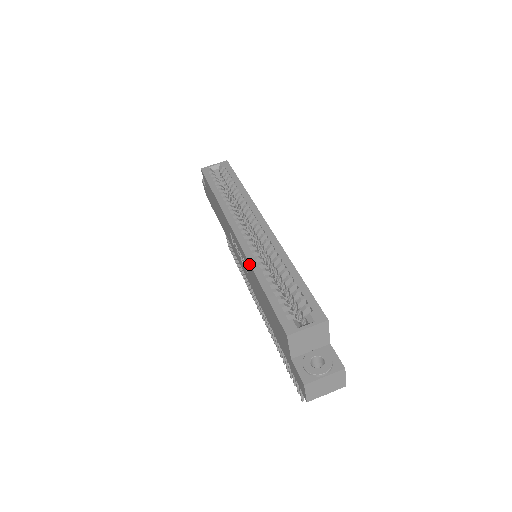
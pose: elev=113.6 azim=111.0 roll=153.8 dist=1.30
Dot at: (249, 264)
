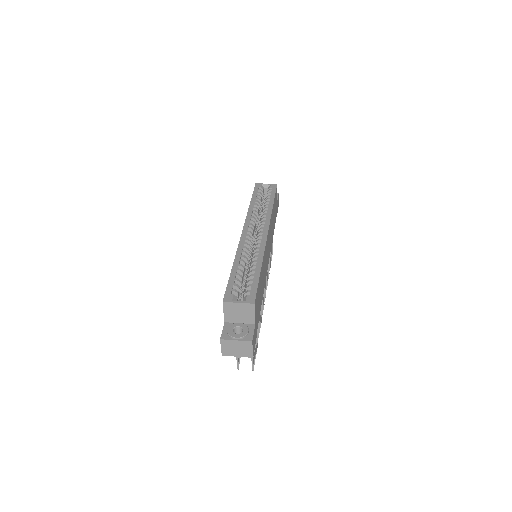
Dot at: (236, 254)
